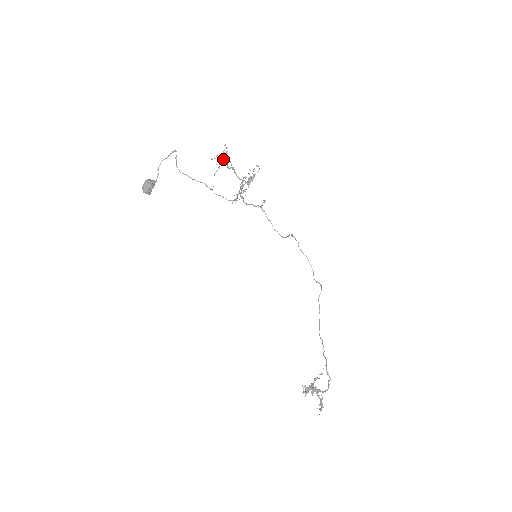
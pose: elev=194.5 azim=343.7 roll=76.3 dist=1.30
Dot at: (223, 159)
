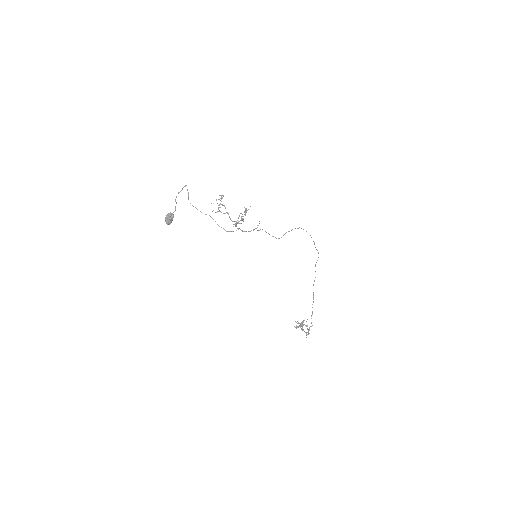
Dot at: occluded
